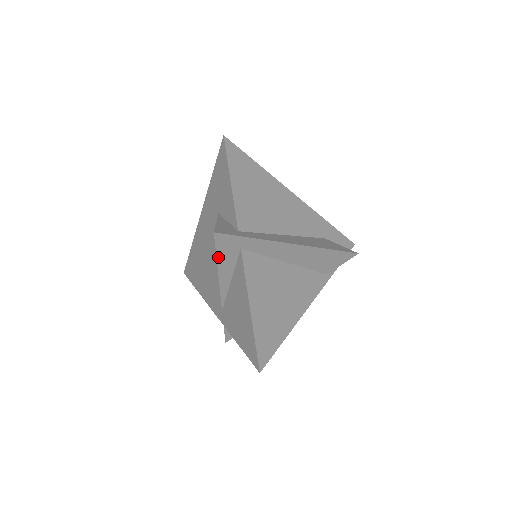
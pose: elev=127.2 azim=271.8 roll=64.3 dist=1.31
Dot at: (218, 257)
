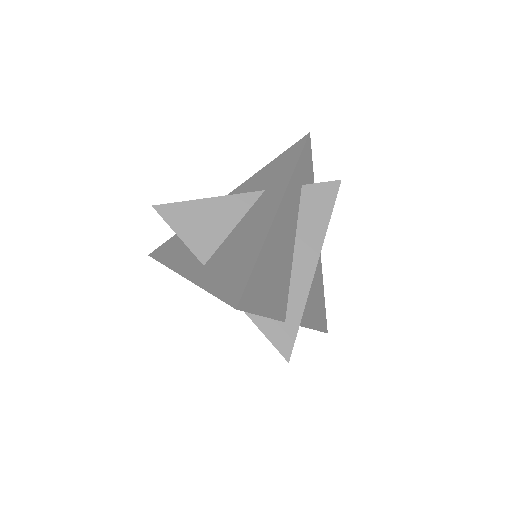
Dot at: occluded
